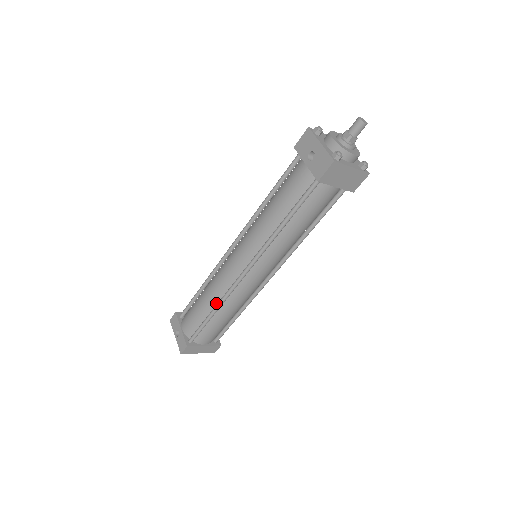
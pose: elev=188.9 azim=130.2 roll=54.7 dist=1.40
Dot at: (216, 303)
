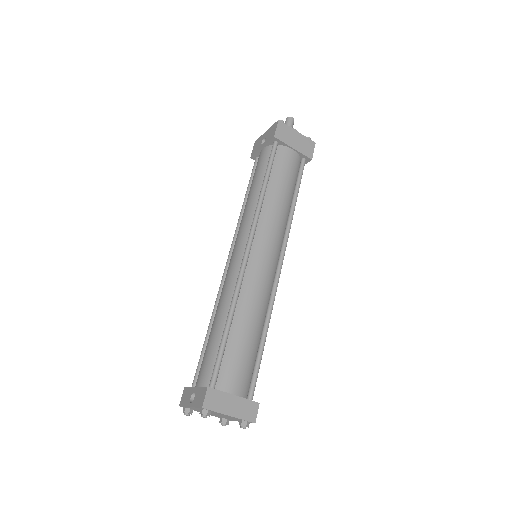
Dot at: (229, 310)
